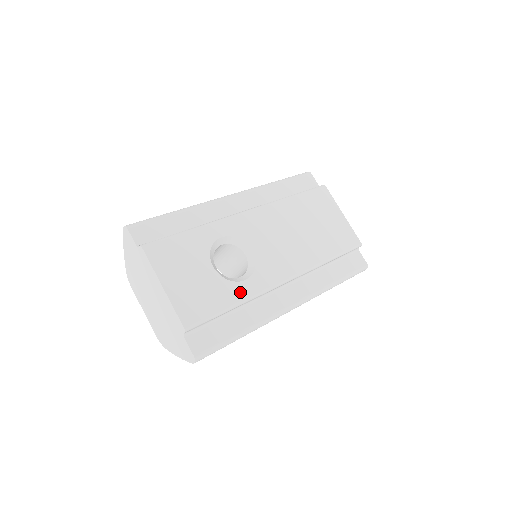
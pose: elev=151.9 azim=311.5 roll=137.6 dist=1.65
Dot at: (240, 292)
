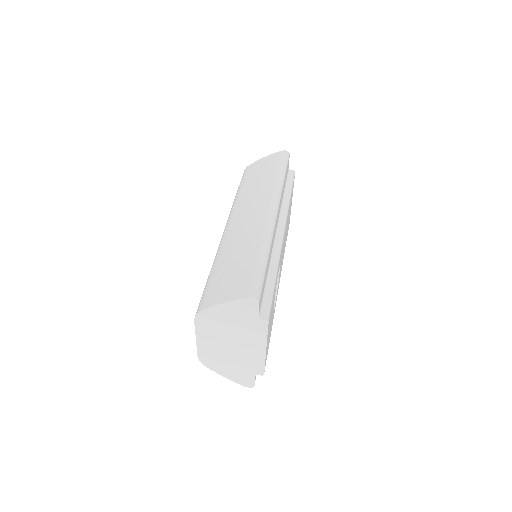
Dot at: occluded
